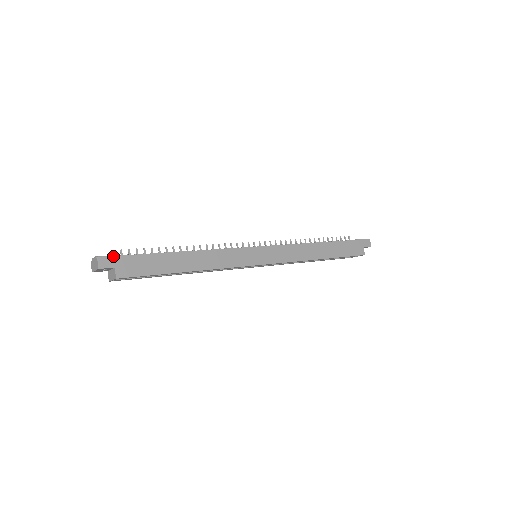
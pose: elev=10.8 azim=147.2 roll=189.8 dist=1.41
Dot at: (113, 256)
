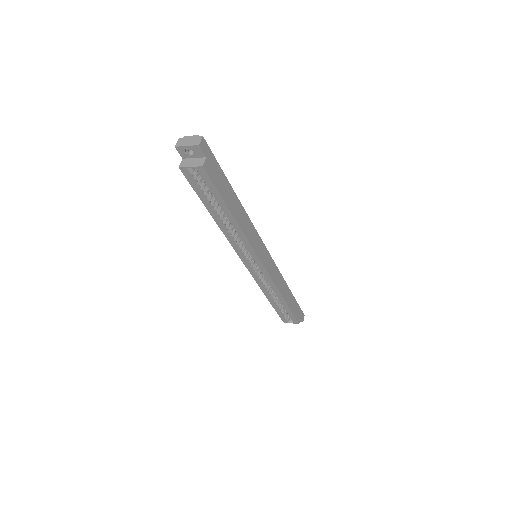
Dot at: occluded
